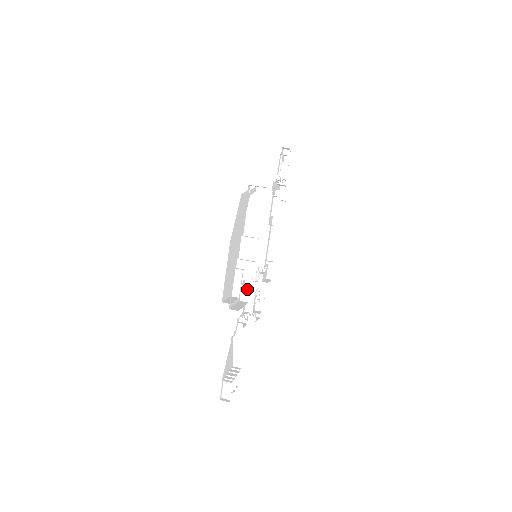
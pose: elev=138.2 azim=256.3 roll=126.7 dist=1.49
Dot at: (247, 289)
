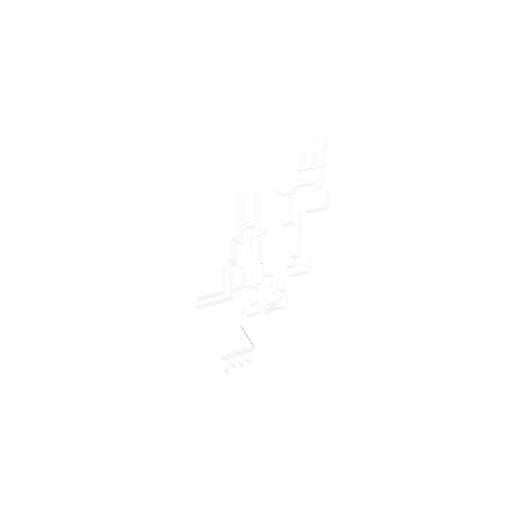
Dot at: (231, 288)
